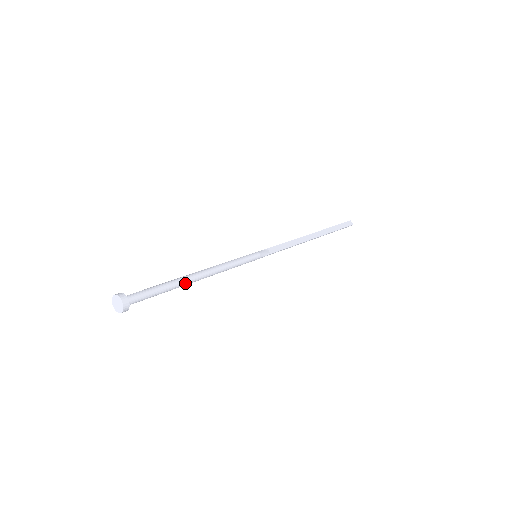
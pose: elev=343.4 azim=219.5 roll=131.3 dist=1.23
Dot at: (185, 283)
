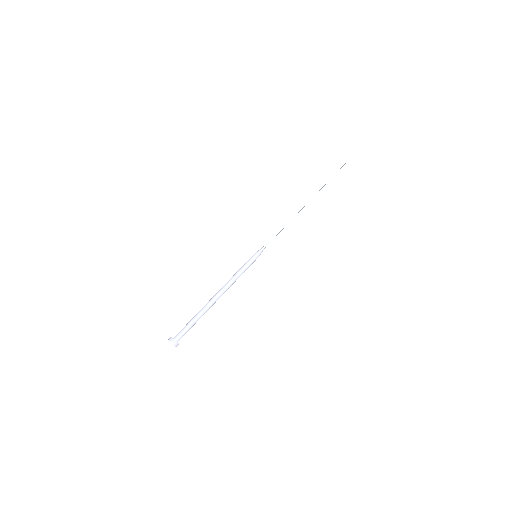
Dot at: (208, 309)
